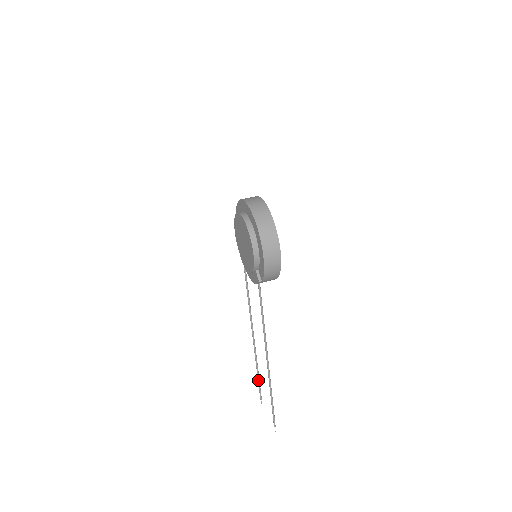
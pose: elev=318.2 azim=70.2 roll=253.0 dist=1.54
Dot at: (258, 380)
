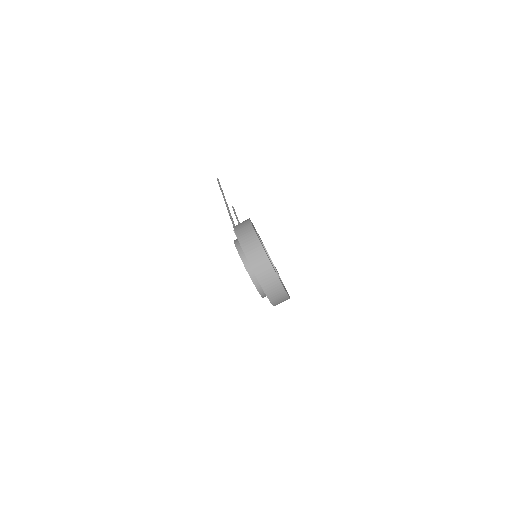
Dot at: (219, 186)
